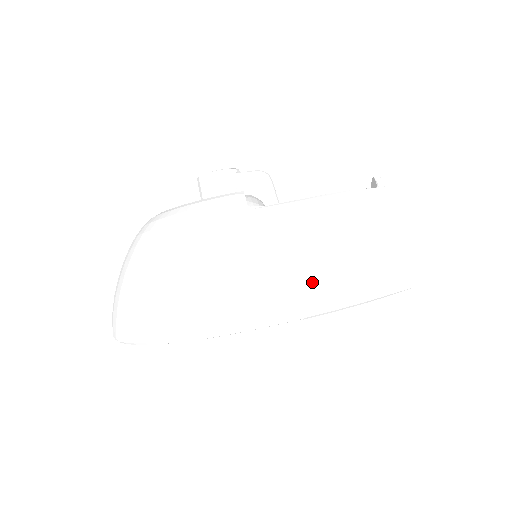
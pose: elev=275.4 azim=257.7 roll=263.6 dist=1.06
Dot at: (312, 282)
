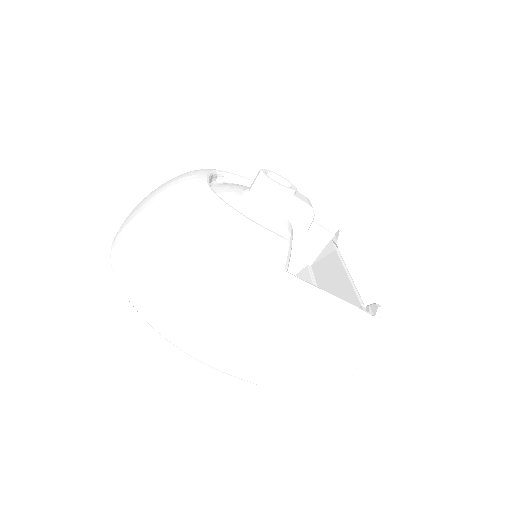
Dot at: (282, 368)
